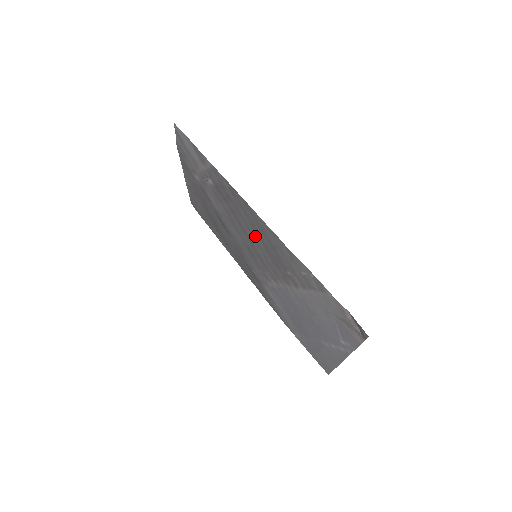
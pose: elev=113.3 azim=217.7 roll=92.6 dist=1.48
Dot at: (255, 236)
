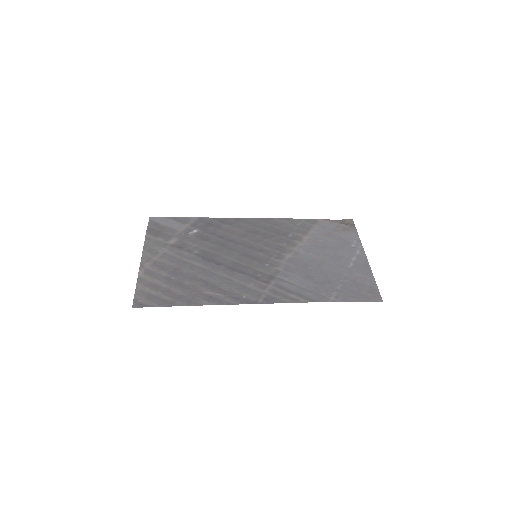
Dot at: (251, 236)
